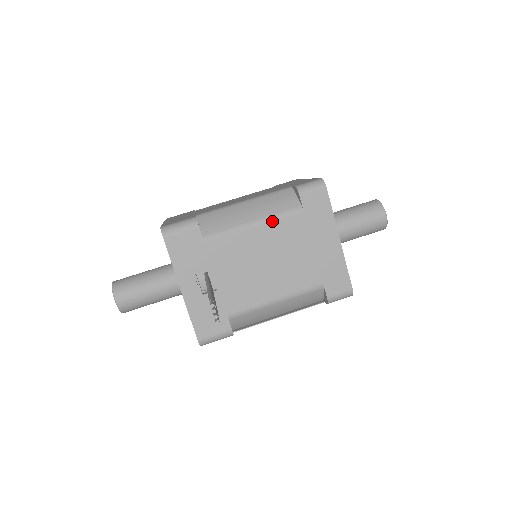
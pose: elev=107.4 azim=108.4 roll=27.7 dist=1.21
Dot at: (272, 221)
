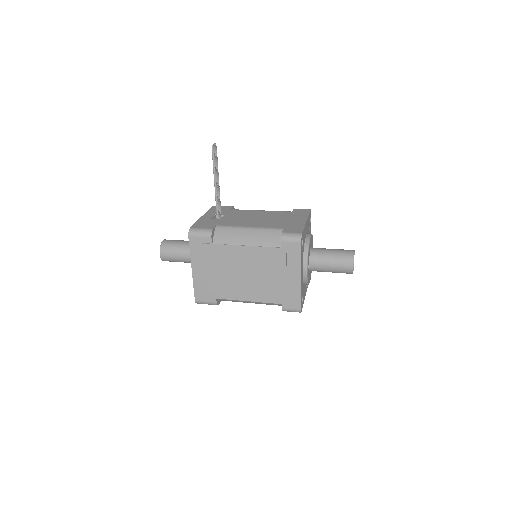
Dot at: (272, 211)
